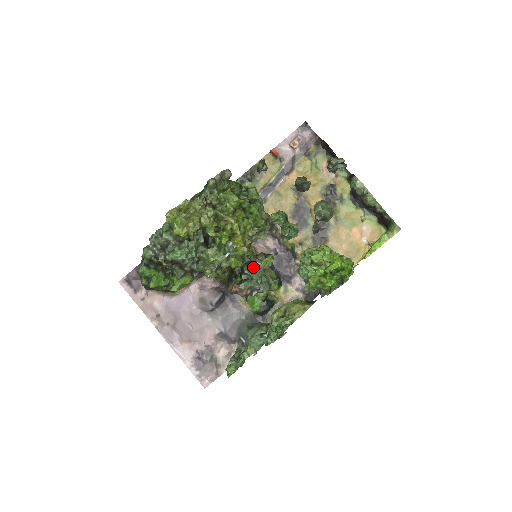
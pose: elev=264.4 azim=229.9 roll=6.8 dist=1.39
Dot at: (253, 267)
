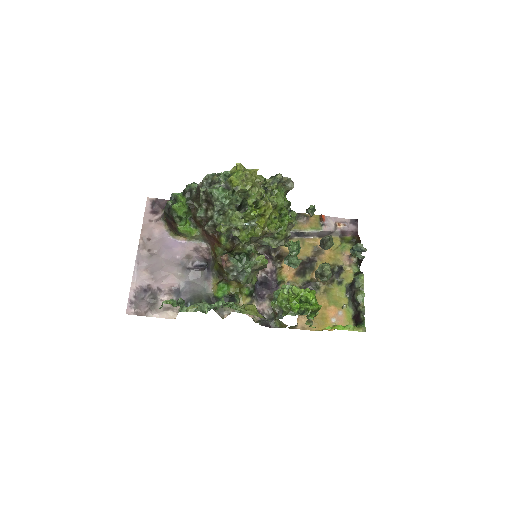
Dot at: (248, 259)
